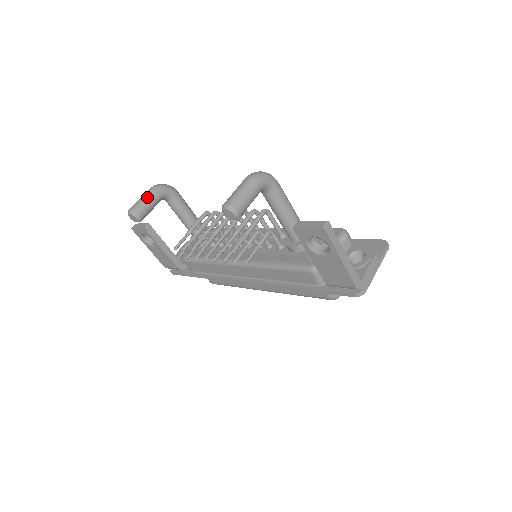
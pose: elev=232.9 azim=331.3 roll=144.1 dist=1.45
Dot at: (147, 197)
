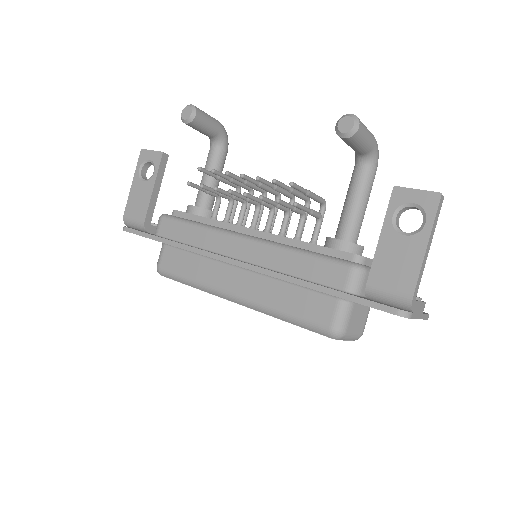
Dot at: (211, 117)
